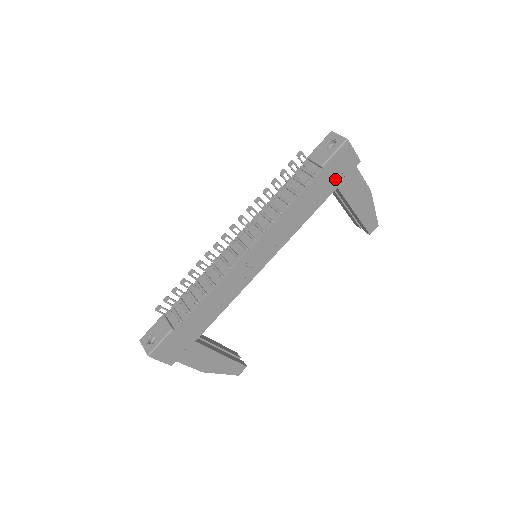
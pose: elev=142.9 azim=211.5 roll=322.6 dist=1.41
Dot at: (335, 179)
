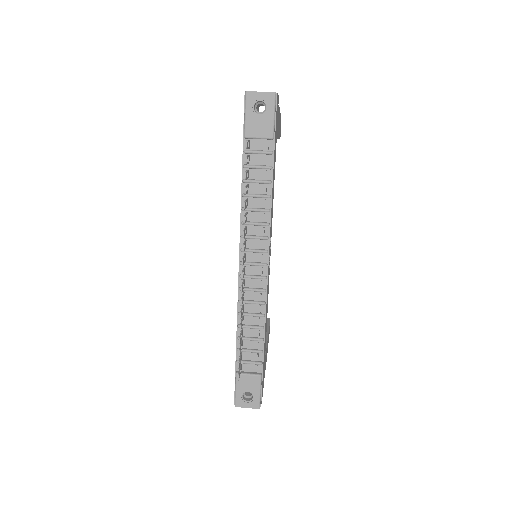
Dot at: (276, 135)
